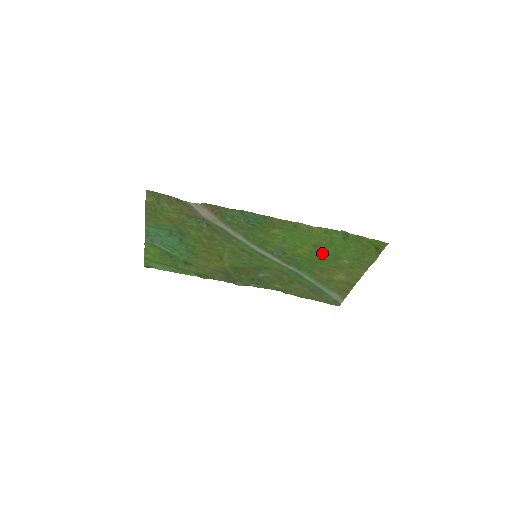
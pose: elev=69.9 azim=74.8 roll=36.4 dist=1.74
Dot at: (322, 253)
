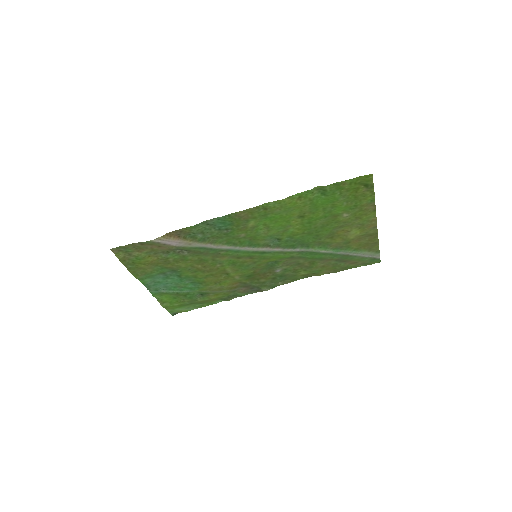
Dot at: (314, 220)
